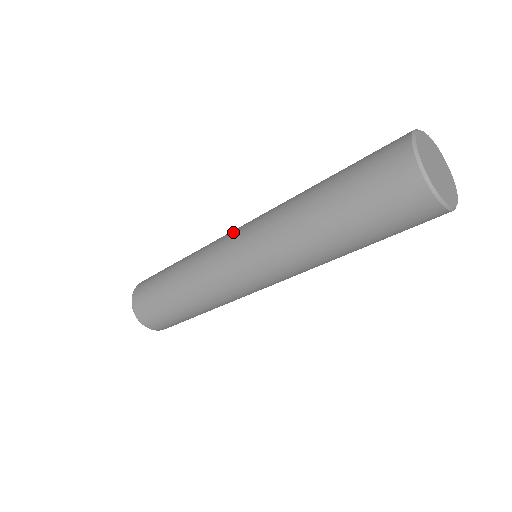
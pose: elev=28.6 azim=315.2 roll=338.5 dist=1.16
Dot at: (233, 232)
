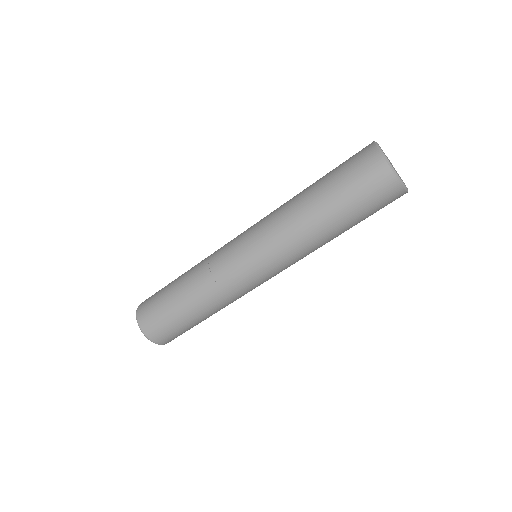
Dot at: occluded
